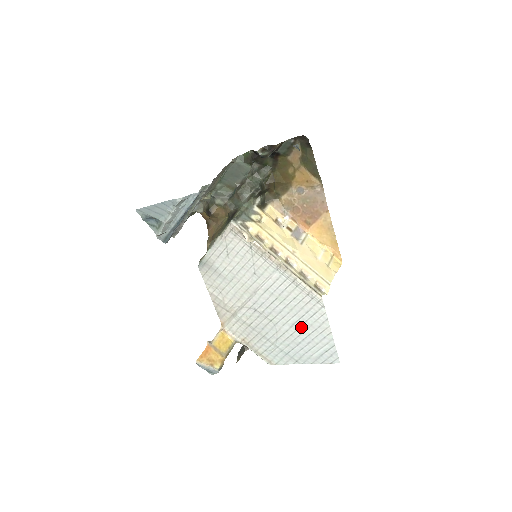
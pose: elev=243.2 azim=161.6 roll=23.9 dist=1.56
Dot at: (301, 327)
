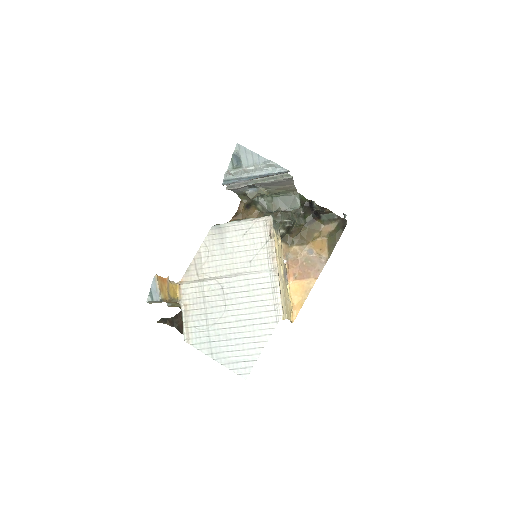
Dot at: (244, 327)
